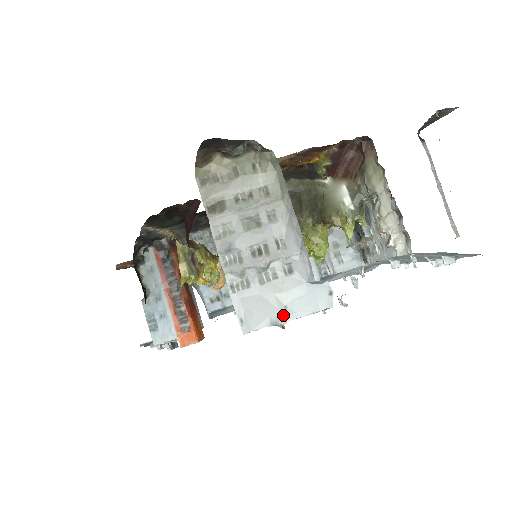
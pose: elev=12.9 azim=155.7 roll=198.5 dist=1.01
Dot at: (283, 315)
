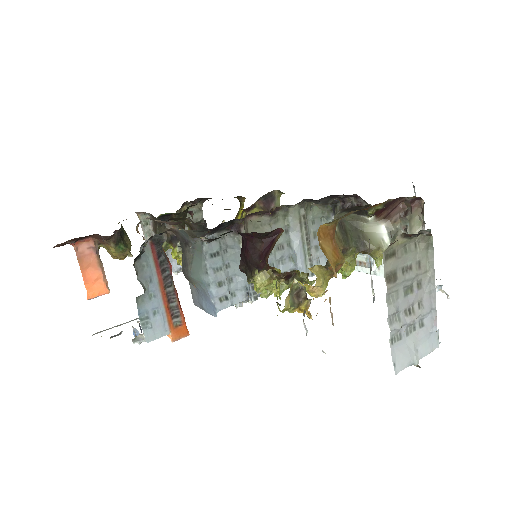
Dot at: (417, 357)
